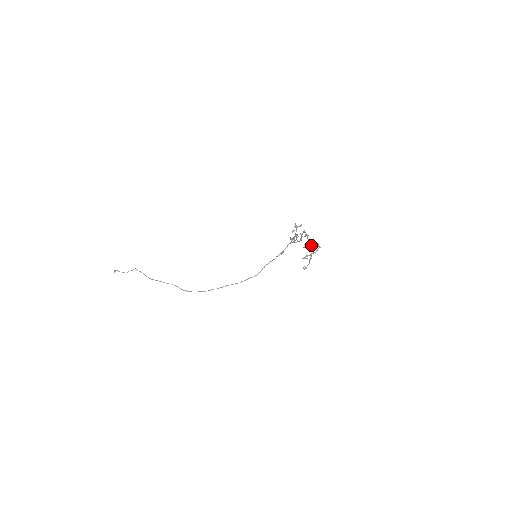
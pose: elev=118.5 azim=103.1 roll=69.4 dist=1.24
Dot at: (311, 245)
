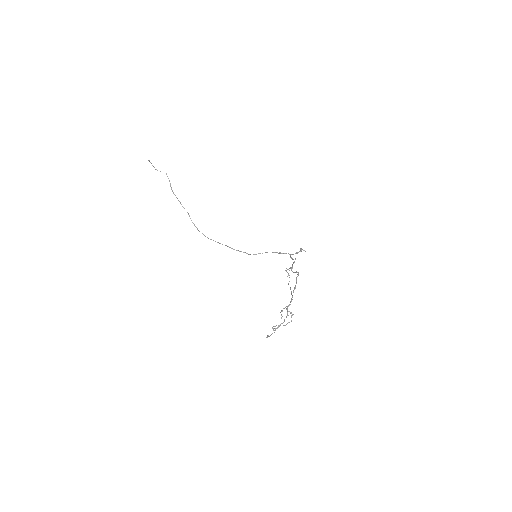
Dot at: (290, 304)
